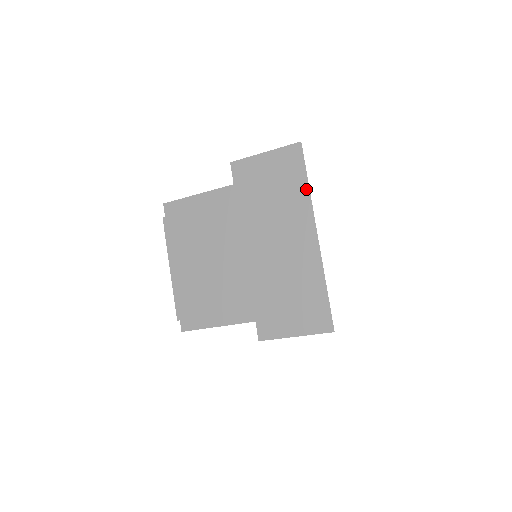
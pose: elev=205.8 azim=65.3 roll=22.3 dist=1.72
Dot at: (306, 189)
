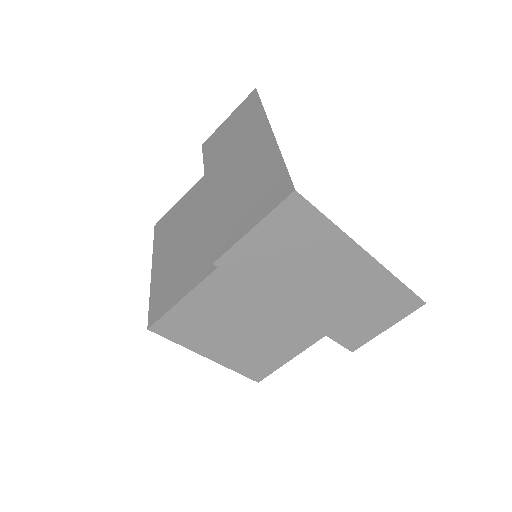
Dot at: (260, 109)
